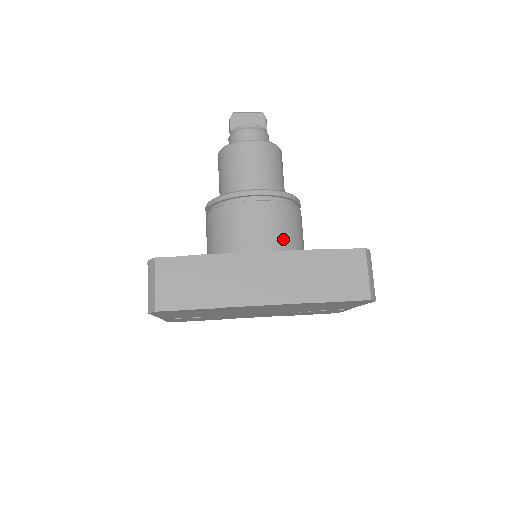
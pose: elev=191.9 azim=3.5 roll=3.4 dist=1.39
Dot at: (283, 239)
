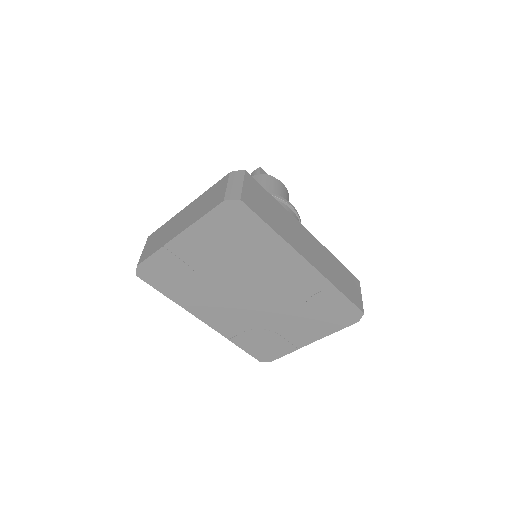
Dot at: occluded
